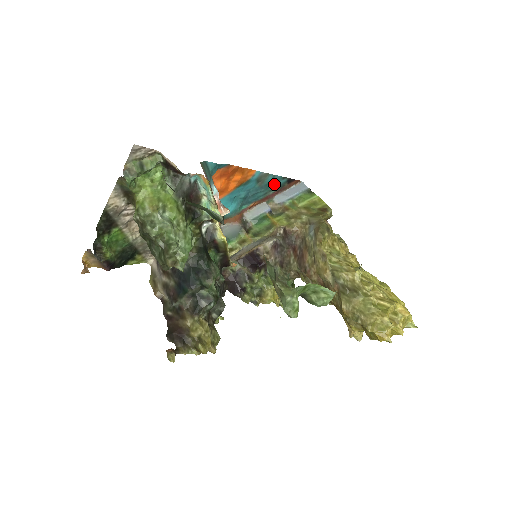
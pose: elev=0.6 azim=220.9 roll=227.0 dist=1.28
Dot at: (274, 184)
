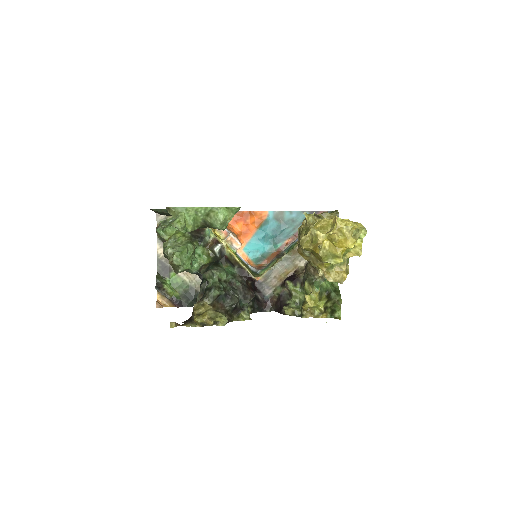
Dot at: (297, 219)
